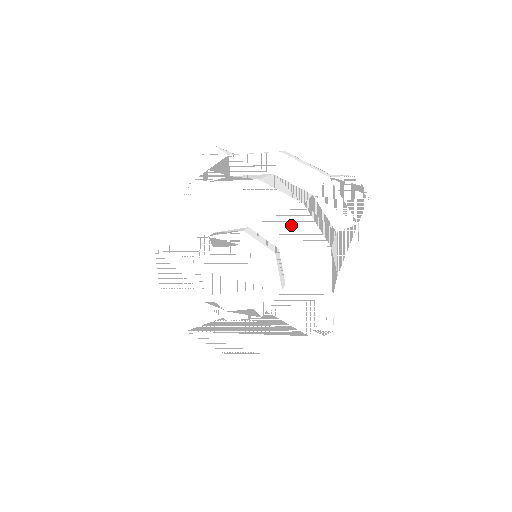
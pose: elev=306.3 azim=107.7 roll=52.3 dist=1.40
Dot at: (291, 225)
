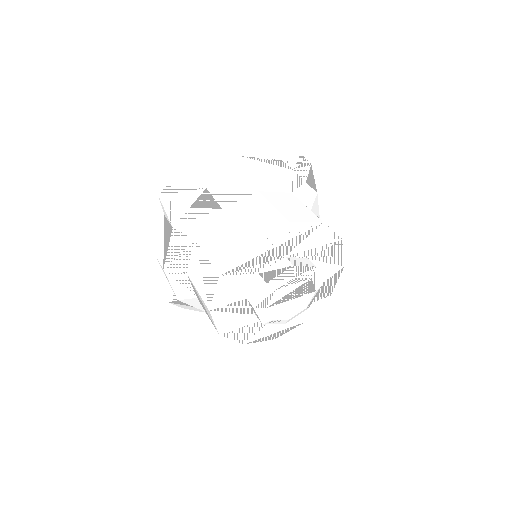
Dot at: (316, 240)
